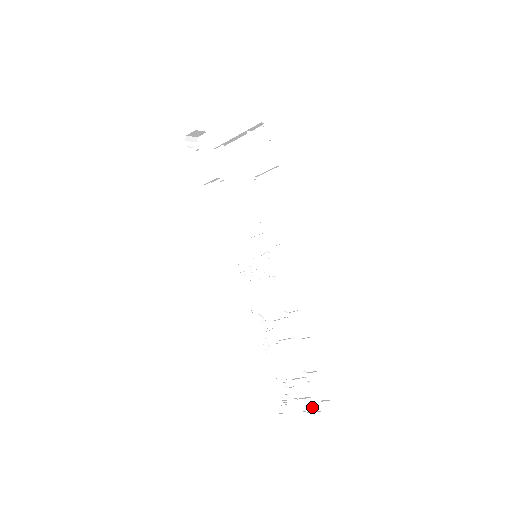
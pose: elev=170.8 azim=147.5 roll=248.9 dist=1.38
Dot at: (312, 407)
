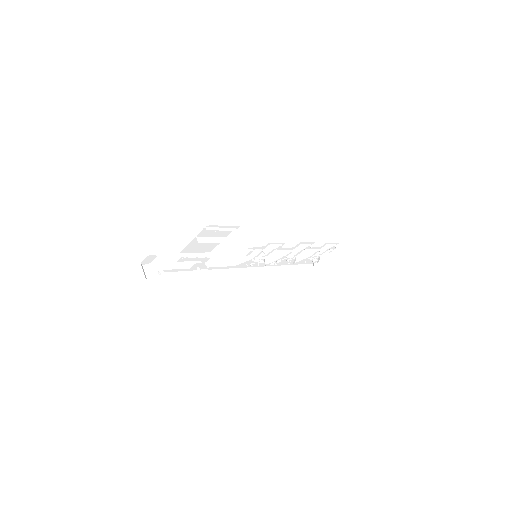
Dot at: (331, 251)
